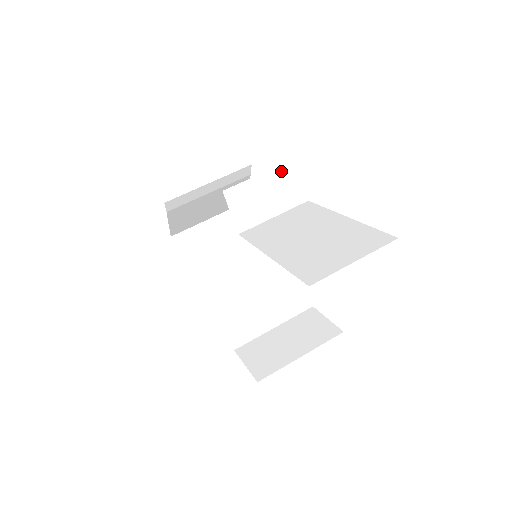
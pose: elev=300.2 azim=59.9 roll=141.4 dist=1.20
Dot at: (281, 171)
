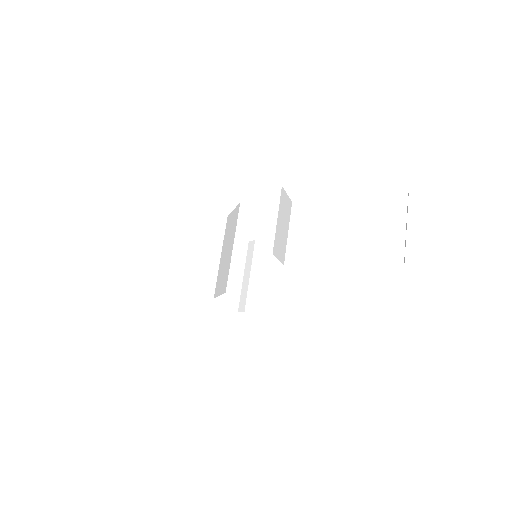
Dot at: (281, 204)
